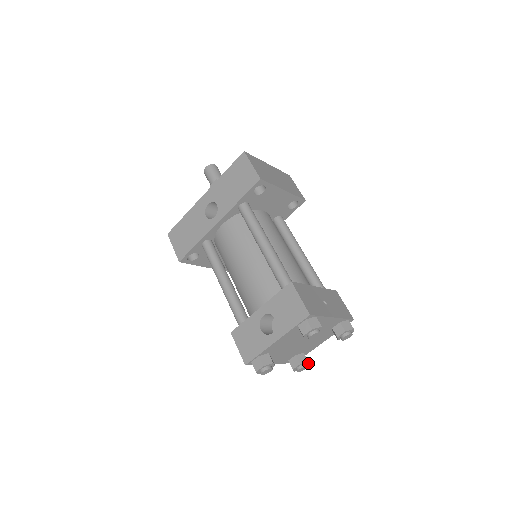
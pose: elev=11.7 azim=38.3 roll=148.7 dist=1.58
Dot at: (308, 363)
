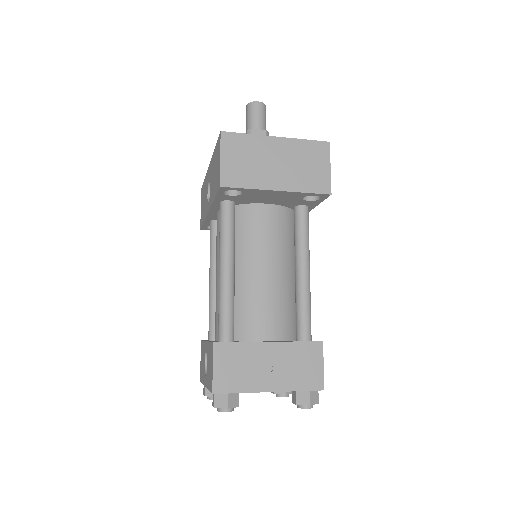
Dot at: (291, 393)
